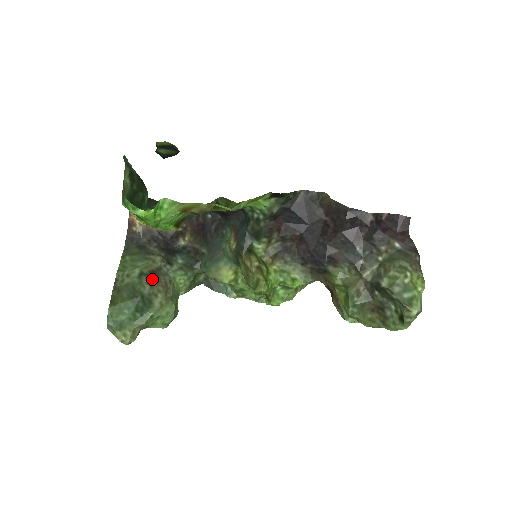
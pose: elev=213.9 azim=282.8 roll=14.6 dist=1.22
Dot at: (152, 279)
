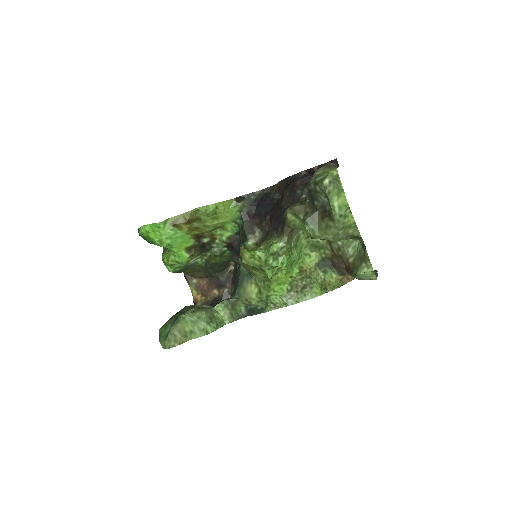
Dot at: occluded
